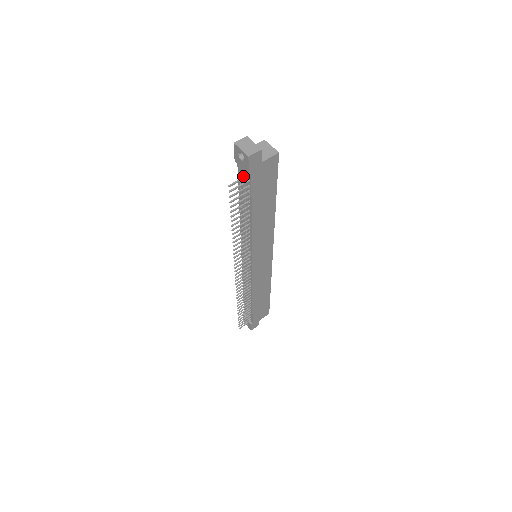
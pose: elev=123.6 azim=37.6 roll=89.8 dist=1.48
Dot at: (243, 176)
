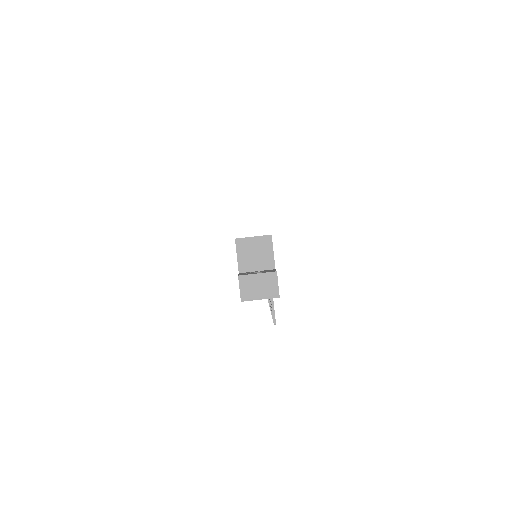
Dot at: occluded
